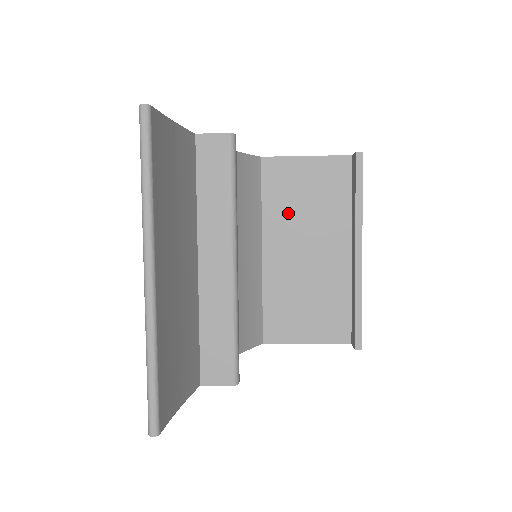
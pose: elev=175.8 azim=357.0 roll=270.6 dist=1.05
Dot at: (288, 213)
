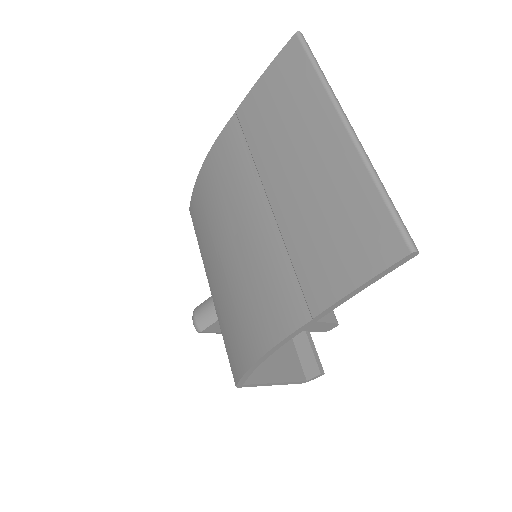
Dot at: occluded
